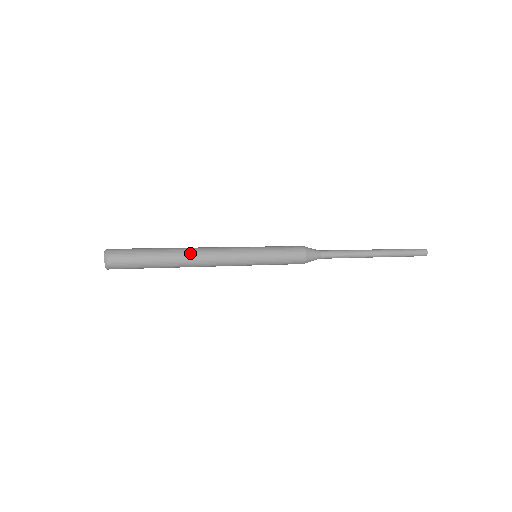
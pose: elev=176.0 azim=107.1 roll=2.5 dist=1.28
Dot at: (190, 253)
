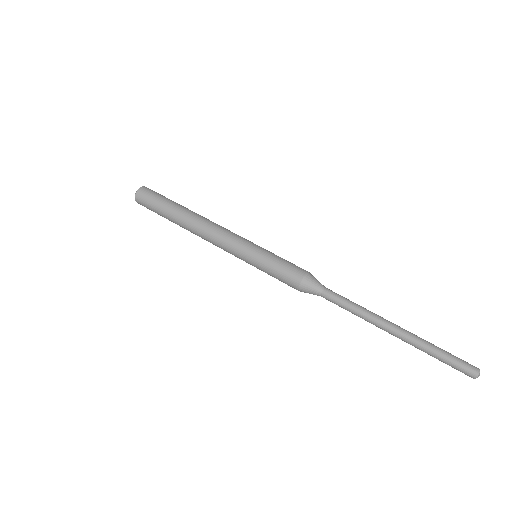
Dot at: (193, 225)
